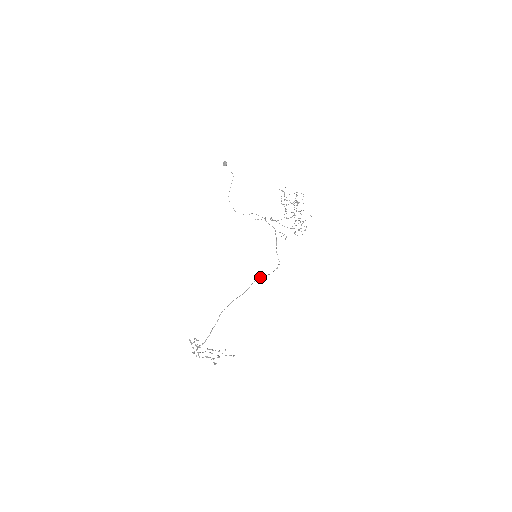
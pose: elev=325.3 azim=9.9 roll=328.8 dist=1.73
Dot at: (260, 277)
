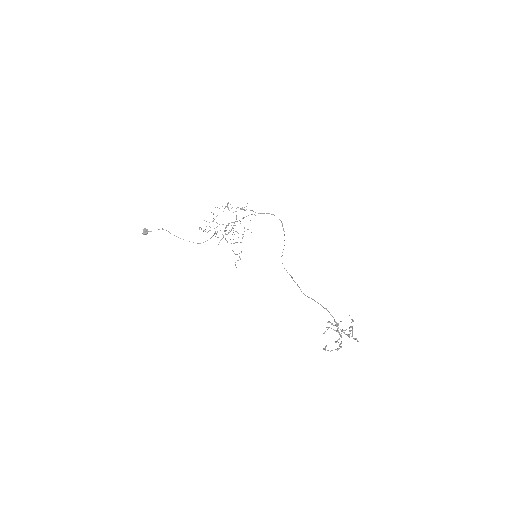
Dot at: (282, 255)
